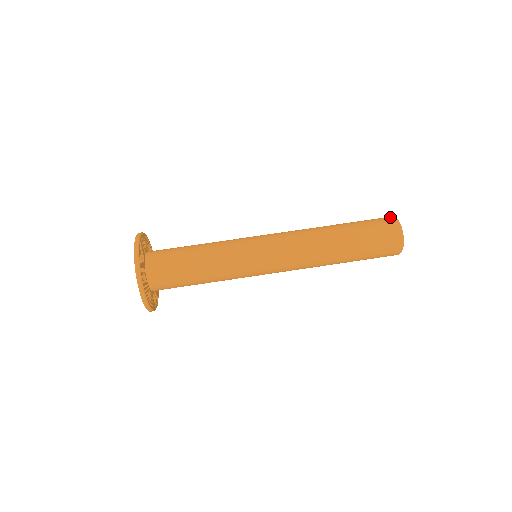
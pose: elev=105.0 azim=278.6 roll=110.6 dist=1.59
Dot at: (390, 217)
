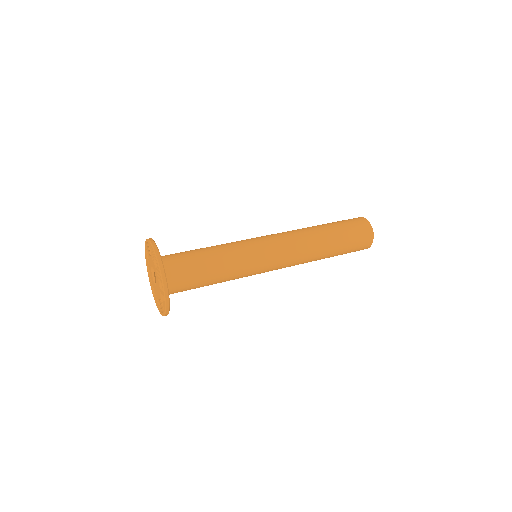
Dot at: (361, 218)
